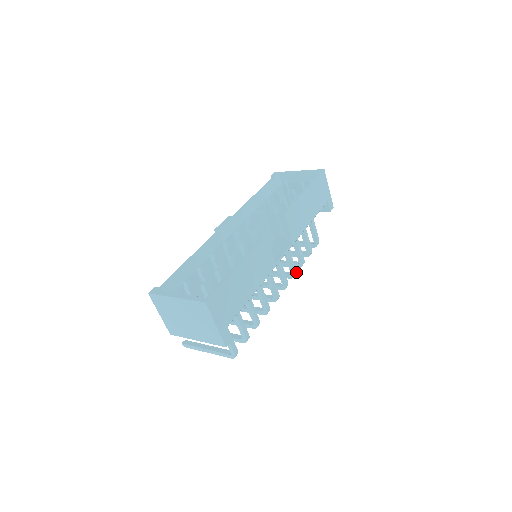
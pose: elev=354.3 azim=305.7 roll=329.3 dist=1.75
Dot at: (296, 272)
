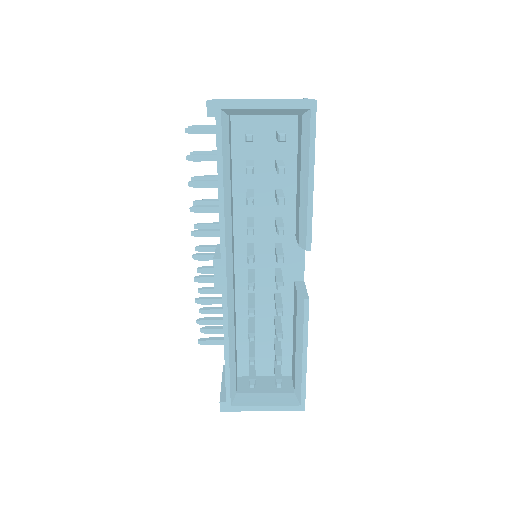
Dot at: occluded
